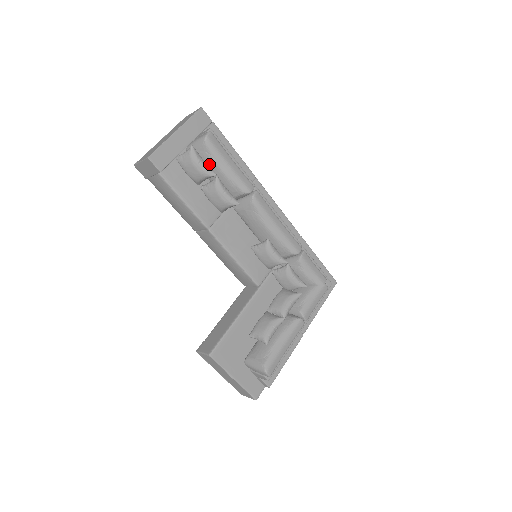
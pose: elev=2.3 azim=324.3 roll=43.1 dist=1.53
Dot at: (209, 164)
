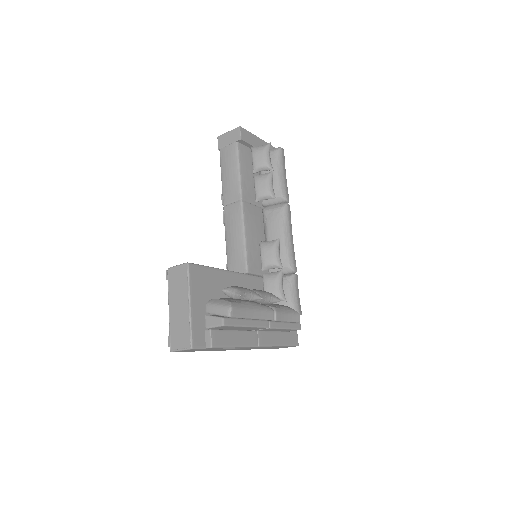
Dot at: occluded
